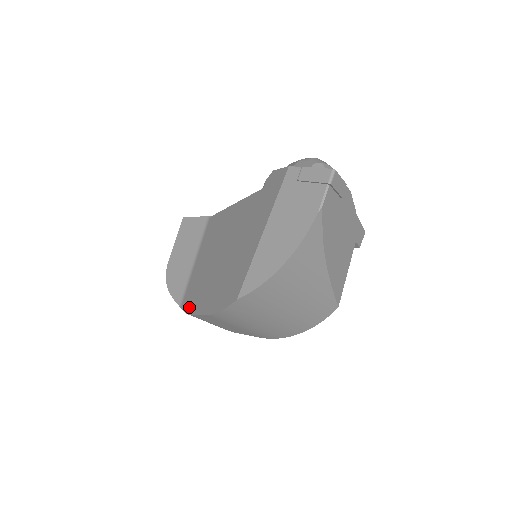
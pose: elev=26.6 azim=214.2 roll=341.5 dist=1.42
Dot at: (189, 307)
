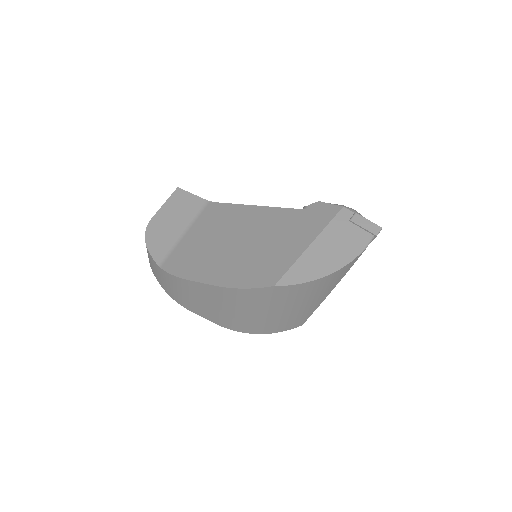
Dot at: (180, 271)
